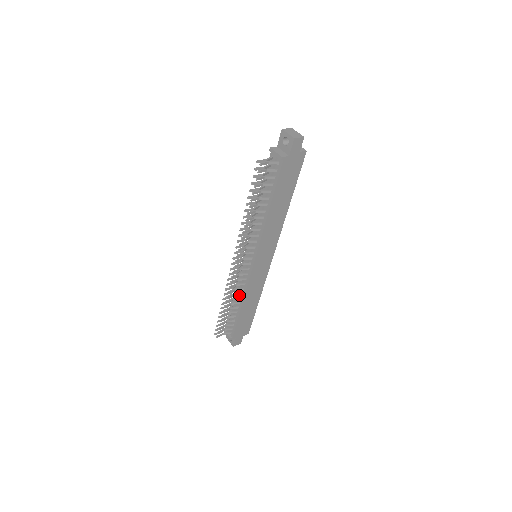
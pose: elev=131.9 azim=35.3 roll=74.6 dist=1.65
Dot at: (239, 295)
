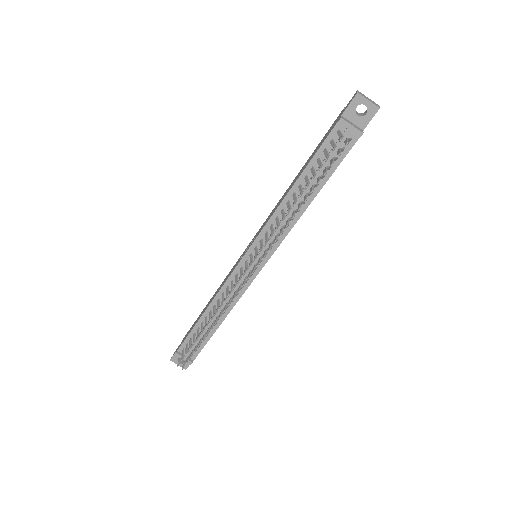
Dot at: (221, 308)
